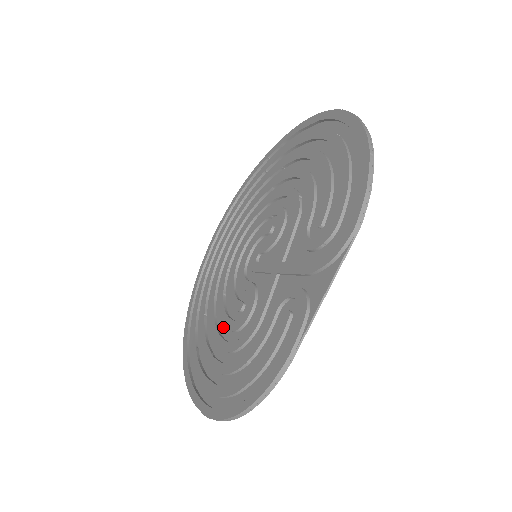
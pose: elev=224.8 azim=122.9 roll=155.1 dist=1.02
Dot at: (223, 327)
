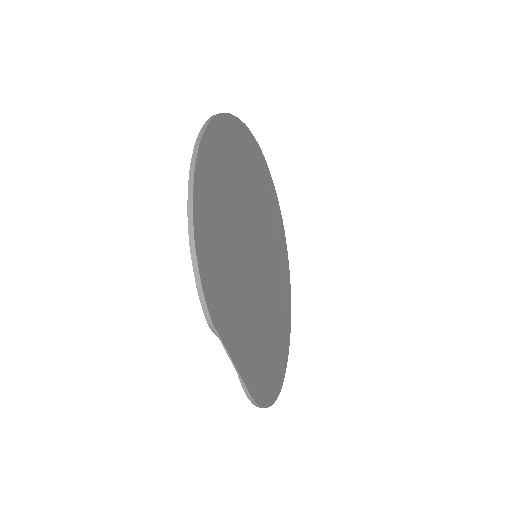
Dot at: (273, 308)
